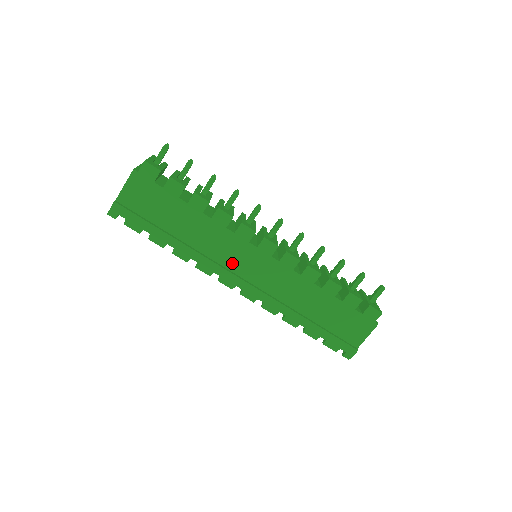
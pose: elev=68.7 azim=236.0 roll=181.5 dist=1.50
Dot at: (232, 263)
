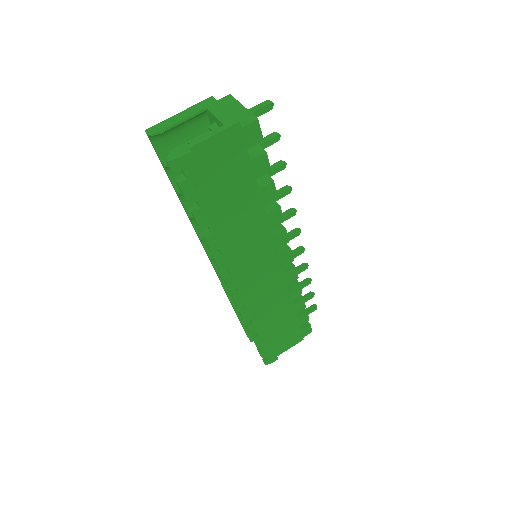
Dot at: (248, 264)
